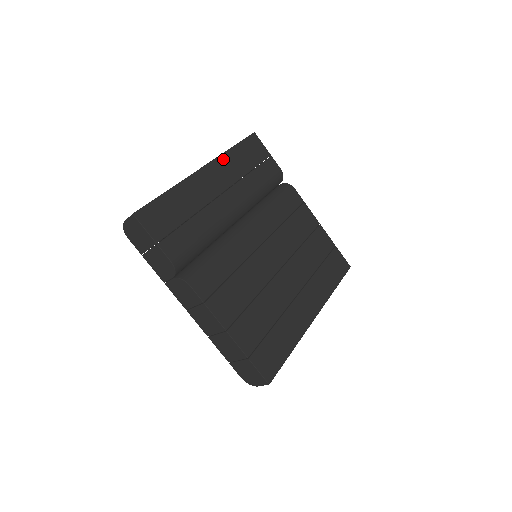
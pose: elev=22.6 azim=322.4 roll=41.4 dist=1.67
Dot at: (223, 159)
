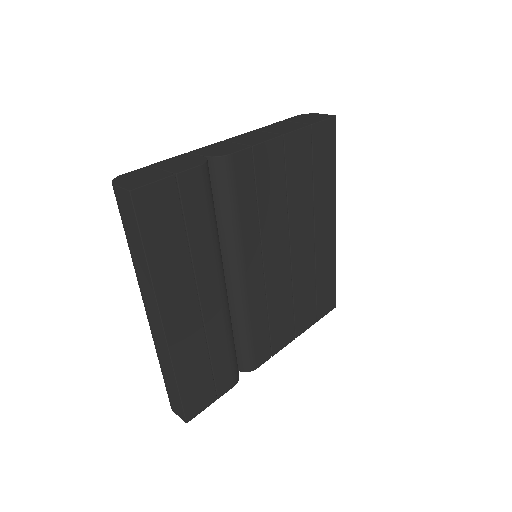
Dot at: (160, 286)
